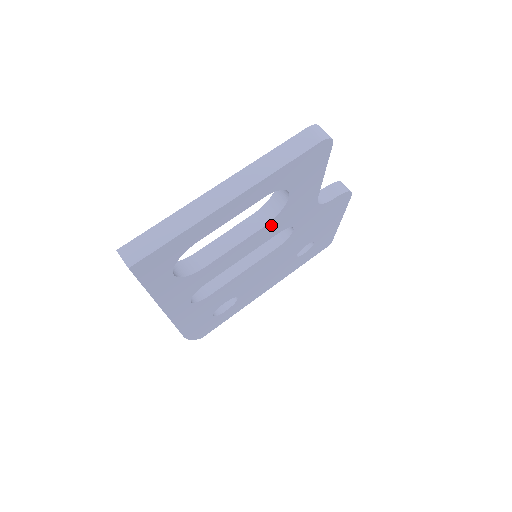
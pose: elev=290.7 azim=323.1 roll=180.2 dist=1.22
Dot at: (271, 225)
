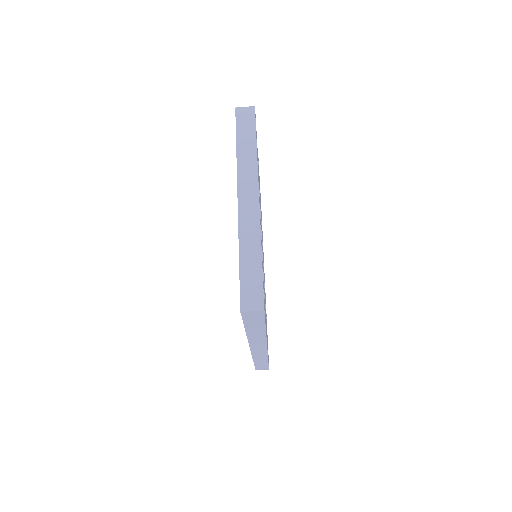
Dot at: occluded
